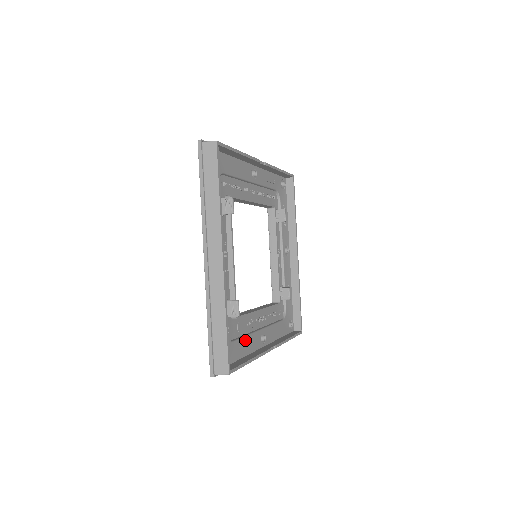
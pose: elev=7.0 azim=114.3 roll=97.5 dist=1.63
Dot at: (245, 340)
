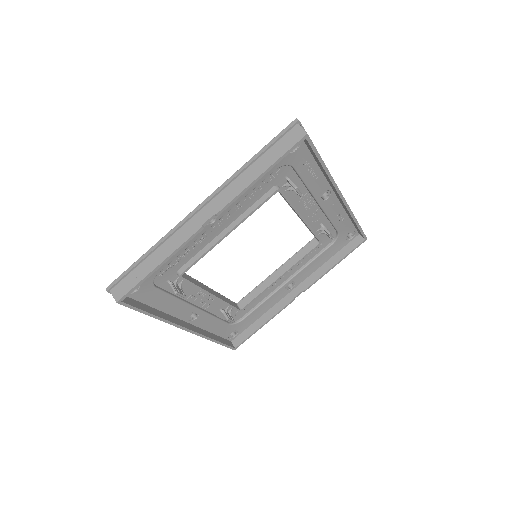
Dot at: (261, 307)
